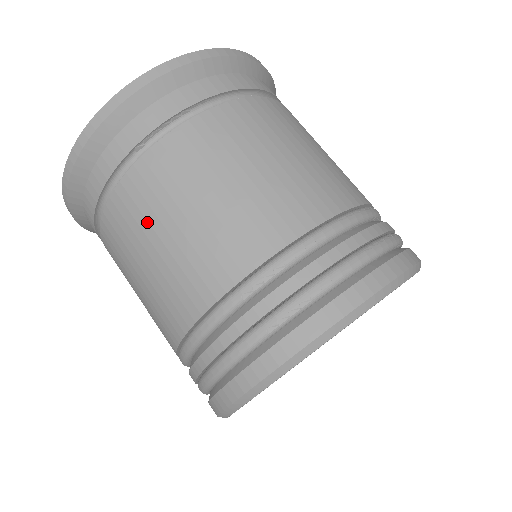
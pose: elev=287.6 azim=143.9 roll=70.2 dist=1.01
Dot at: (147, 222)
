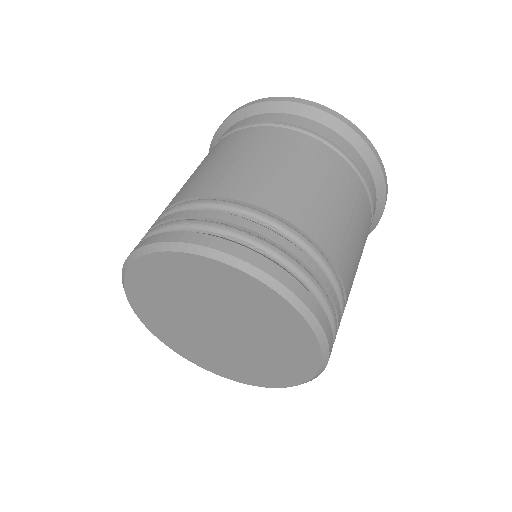
Dot at: occluded
